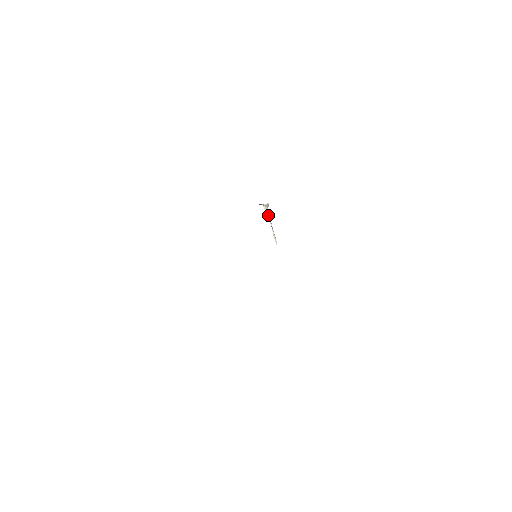
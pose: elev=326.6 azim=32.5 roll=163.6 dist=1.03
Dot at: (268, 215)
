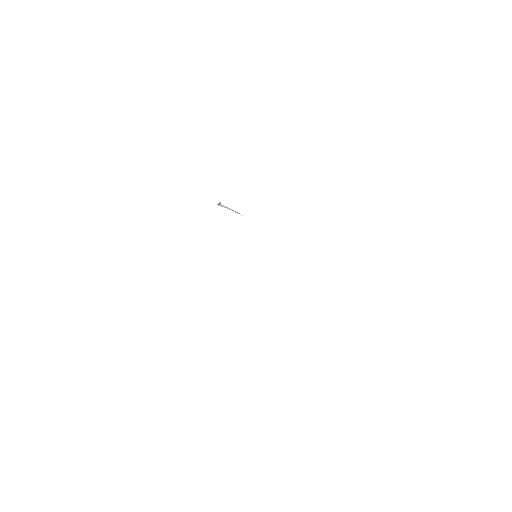
Dot at: (224, 207)
